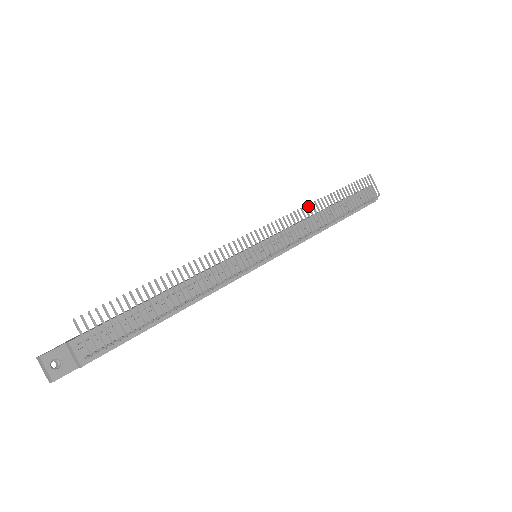
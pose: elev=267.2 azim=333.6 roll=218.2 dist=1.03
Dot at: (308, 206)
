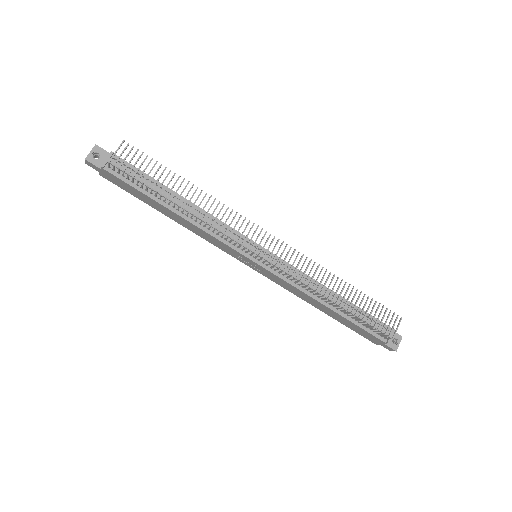
Dot at: (322, 268)
